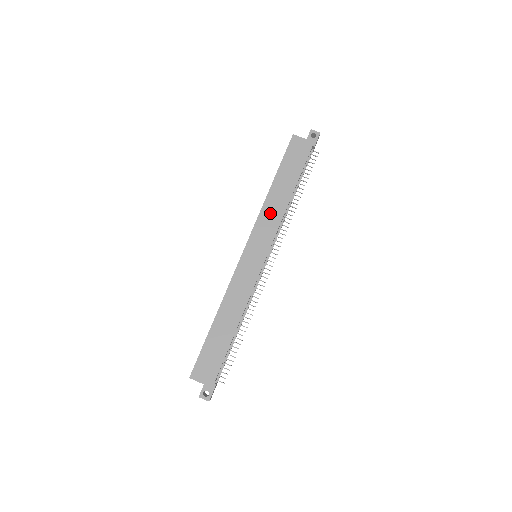
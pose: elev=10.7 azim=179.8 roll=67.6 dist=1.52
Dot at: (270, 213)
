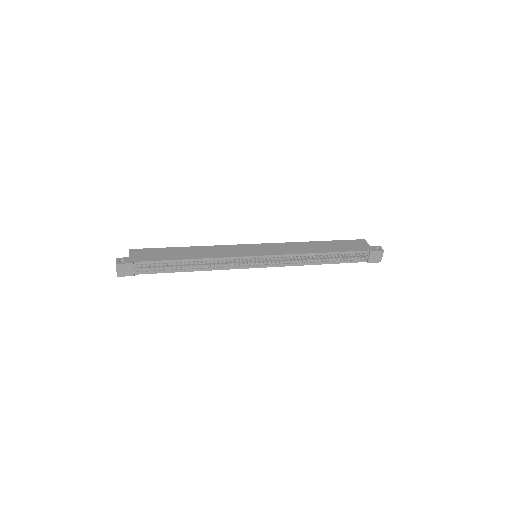
Dot at: (295, 247)
